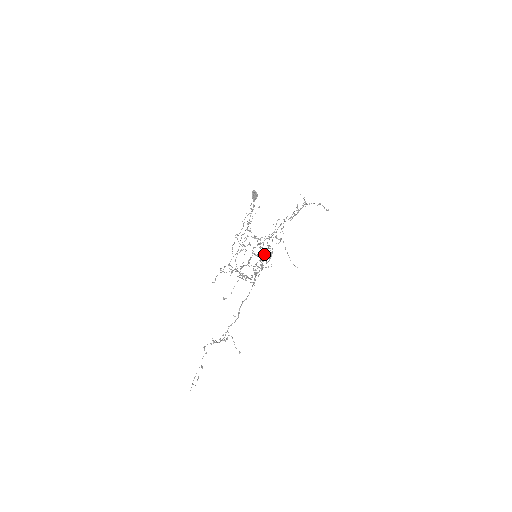
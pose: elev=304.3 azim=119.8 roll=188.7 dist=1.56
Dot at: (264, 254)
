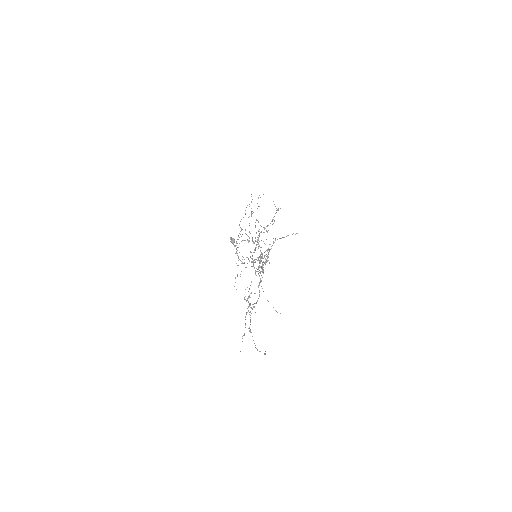
Dot at: (260, 260)
